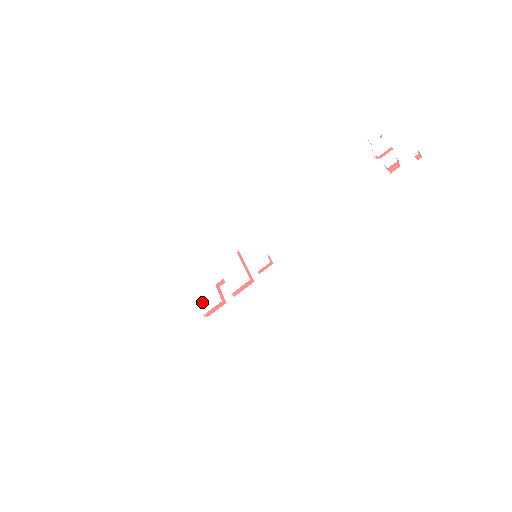
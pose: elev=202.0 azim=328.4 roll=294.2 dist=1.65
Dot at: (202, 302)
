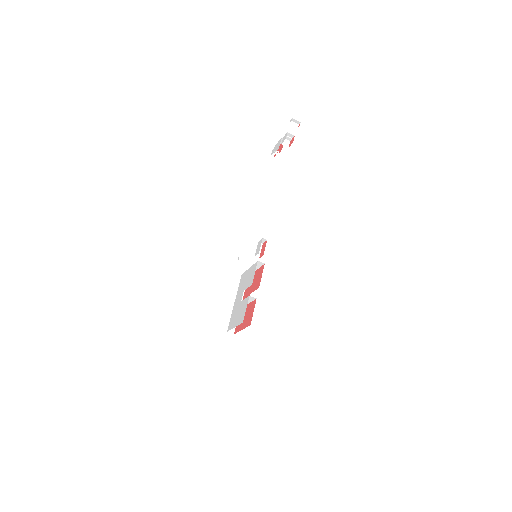
Dot at: (238, 320)
